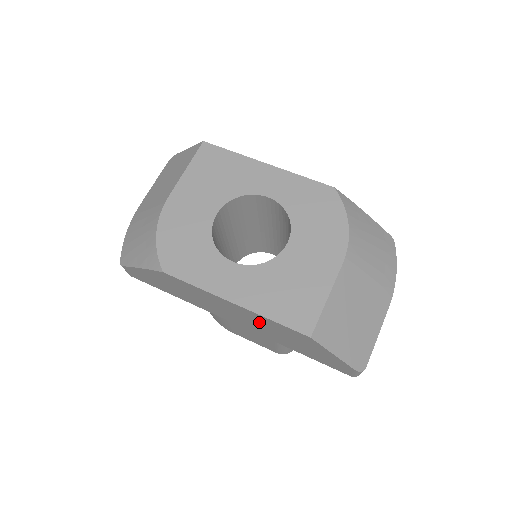
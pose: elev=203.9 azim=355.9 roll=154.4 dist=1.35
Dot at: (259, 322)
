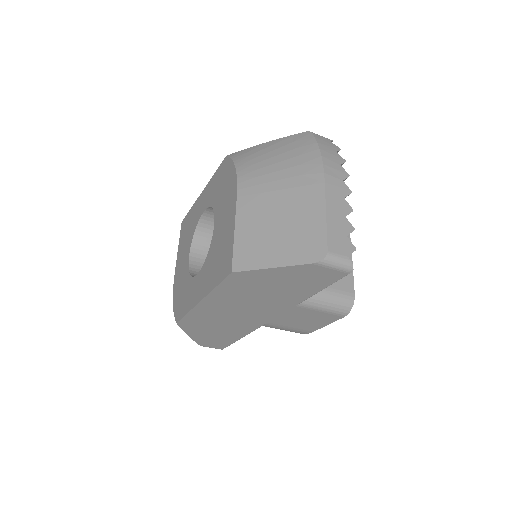
Dot at: (236, 299)
